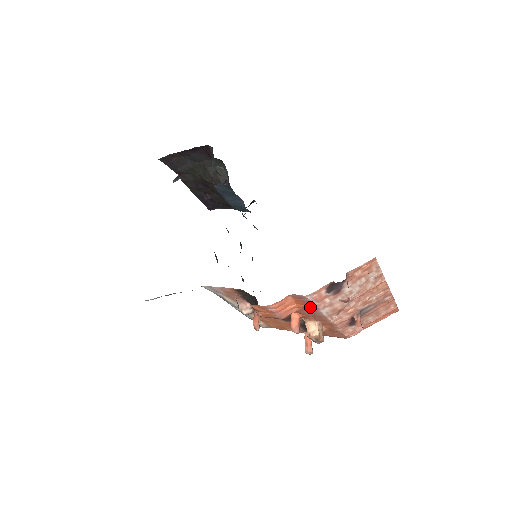
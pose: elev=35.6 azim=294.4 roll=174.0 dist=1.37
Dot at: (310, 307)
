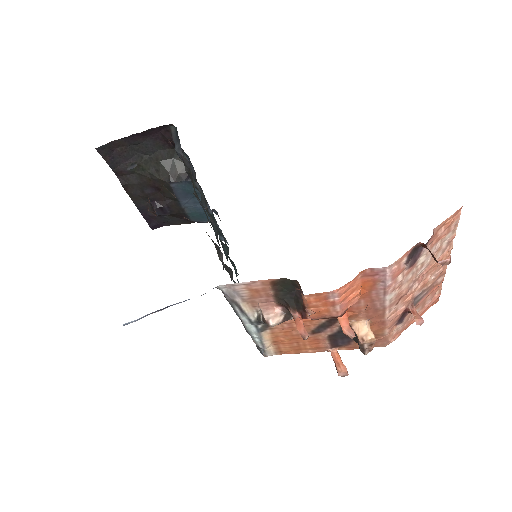
Dot at: (375, 292)
